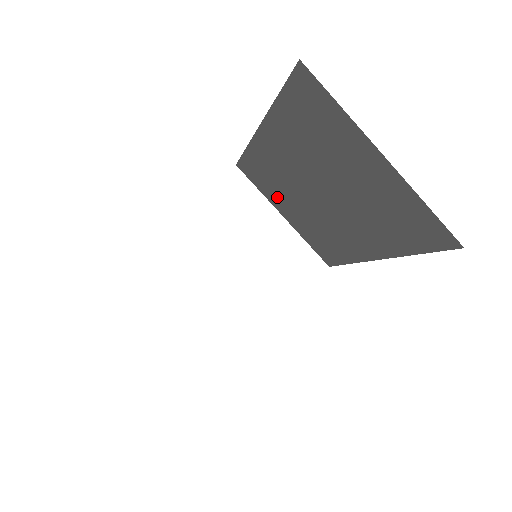
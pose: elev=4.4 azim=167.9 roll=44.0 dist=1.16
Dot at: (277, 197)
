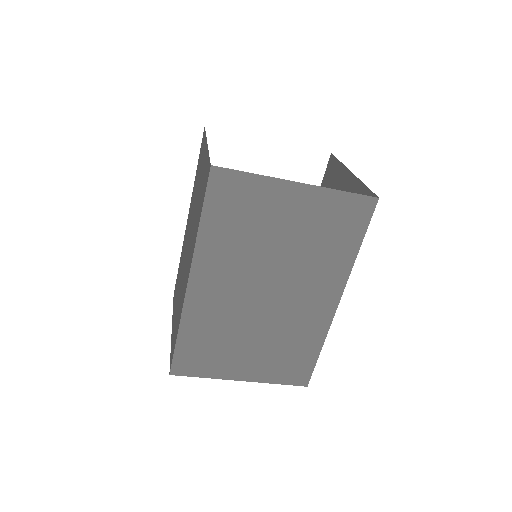
Dot at: occluded
